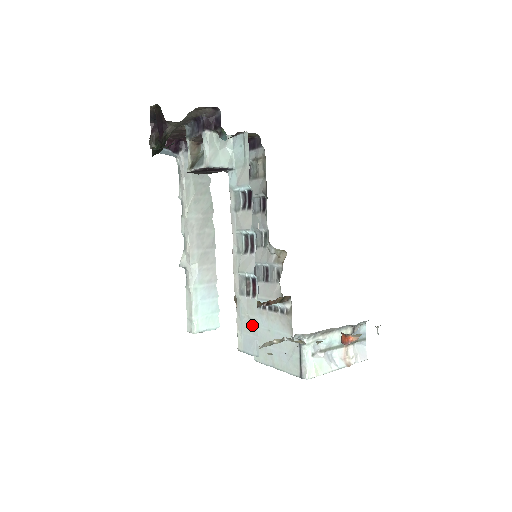
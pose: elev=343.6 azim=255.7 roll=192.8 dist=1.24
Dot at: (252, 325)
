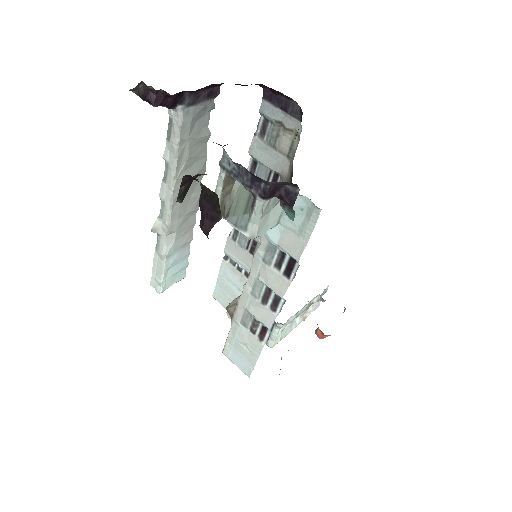
Dot at: (249, 355)
